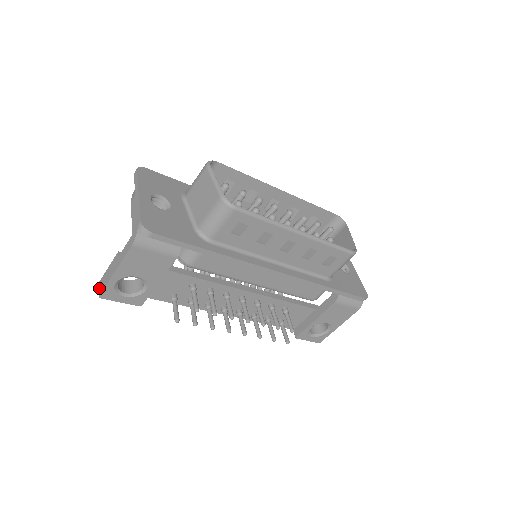
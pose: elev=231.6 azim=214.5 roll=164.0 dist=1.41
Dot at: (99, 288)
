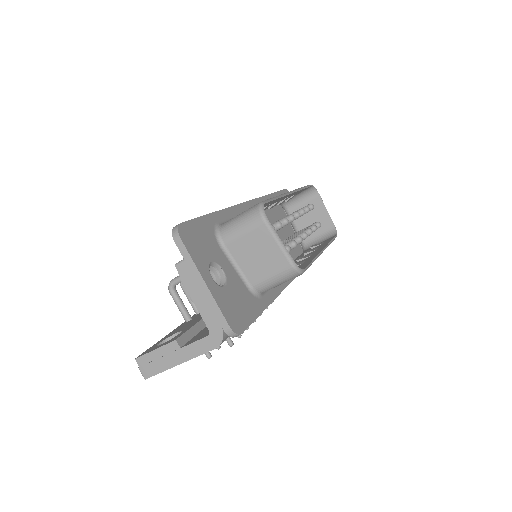
Dot at: (141, 369)
